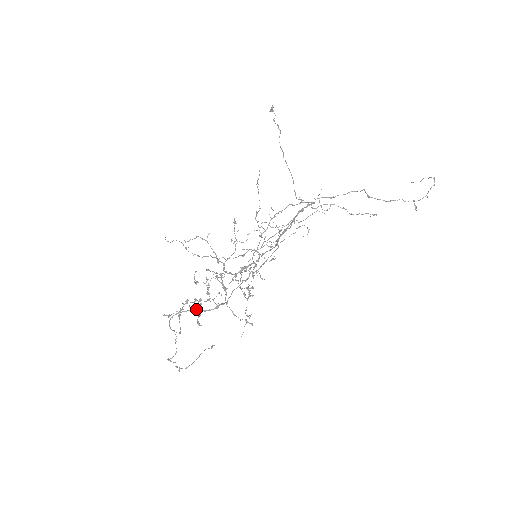
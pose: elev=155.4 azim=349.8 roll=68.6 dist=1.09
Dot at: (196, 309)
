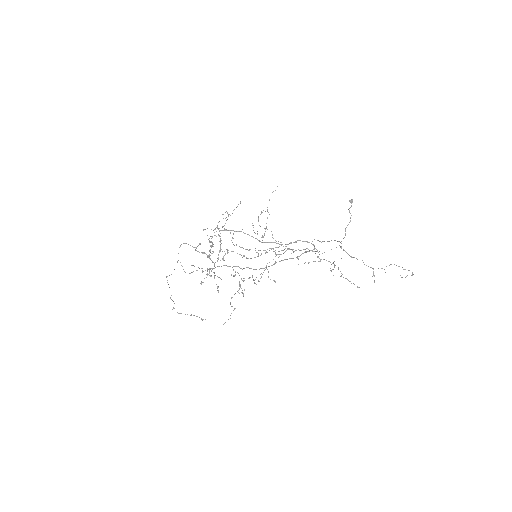
Dot at: (194, 247)
